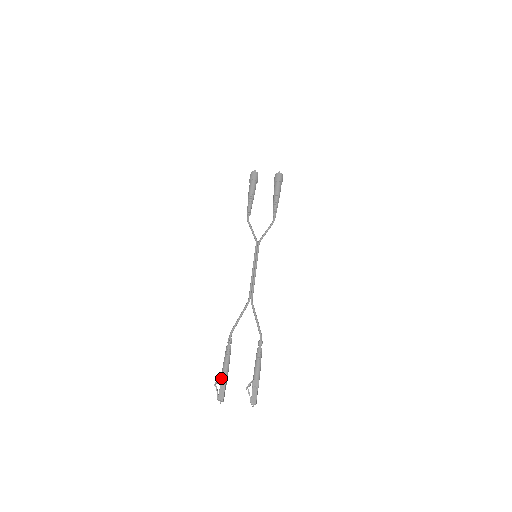
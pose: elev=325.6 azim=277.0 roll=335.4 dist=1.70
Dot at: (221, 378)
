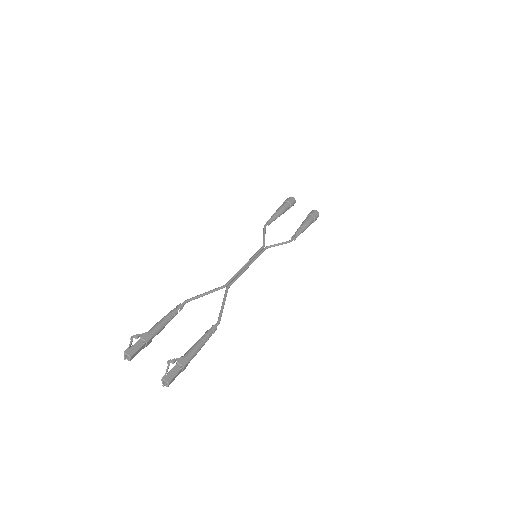
Dot at: (145, 333)
